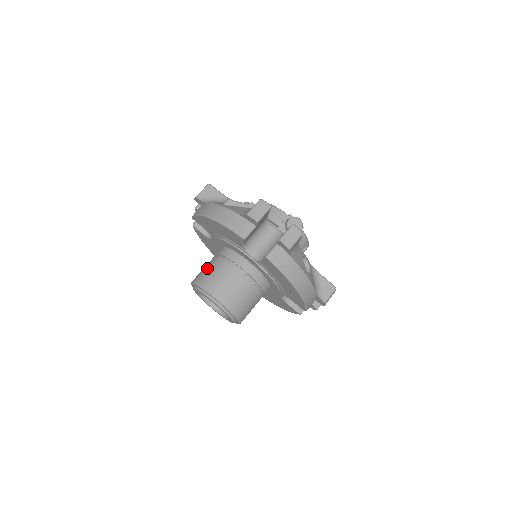
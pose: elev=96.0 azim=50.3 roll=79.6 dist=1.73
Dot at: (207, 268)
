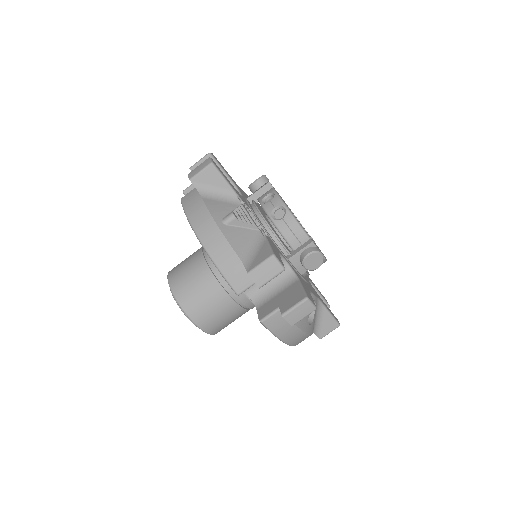
Dot at: (189, 273)
